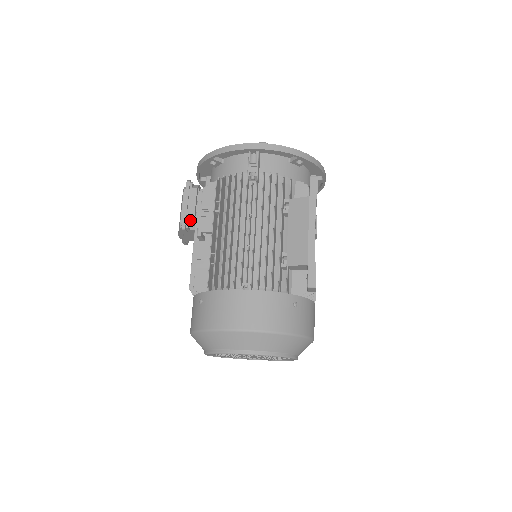
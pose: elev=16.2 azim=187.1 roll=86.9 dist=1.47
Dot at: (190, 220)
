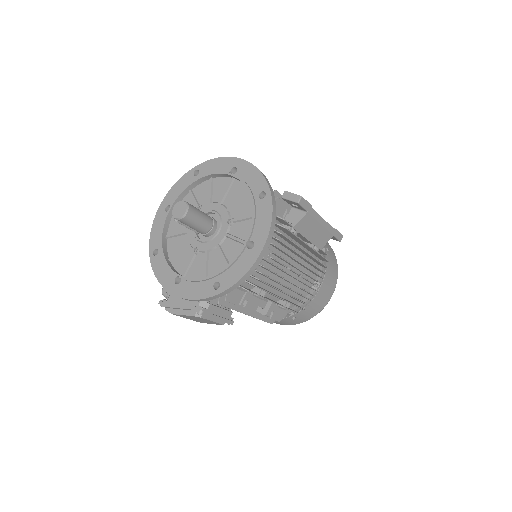
Dot at: (230, 316)
